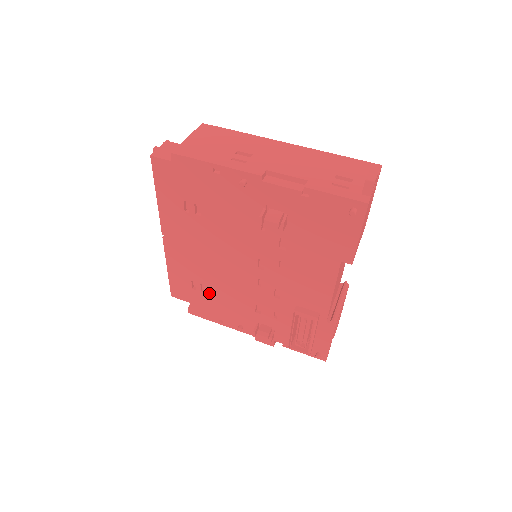
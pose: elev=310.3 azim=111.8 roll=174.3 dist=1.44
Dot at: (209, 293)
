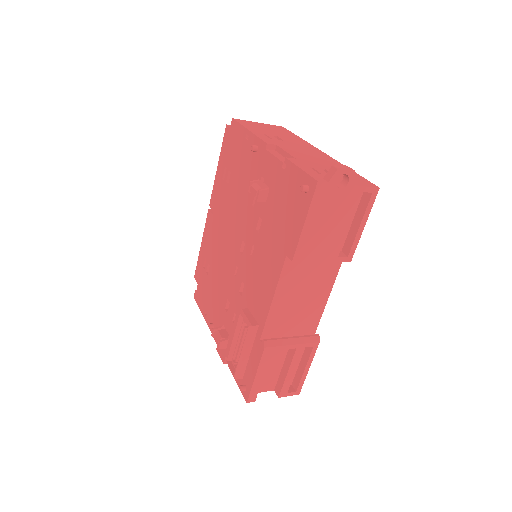
Dot at: (209, 276)
